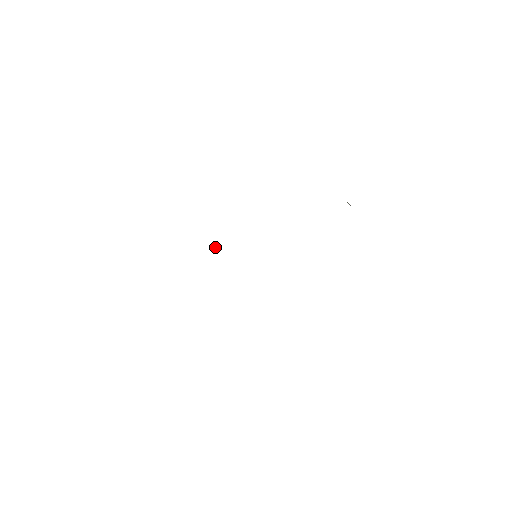
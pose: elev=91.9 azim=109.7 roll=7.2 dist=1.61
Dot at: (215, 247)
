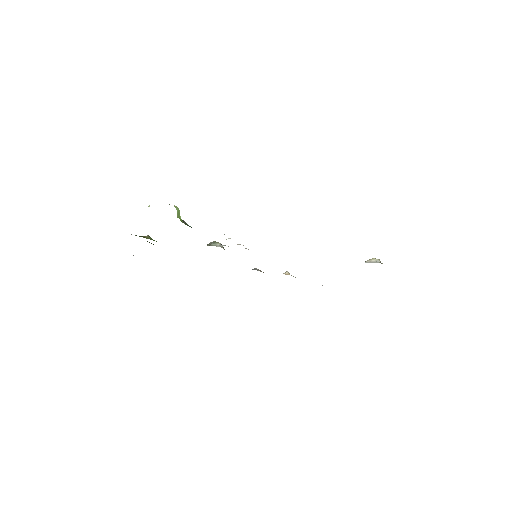
Dot at: (224, 245)
